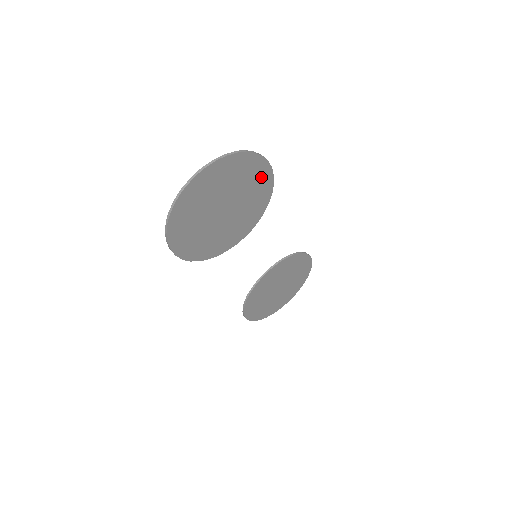
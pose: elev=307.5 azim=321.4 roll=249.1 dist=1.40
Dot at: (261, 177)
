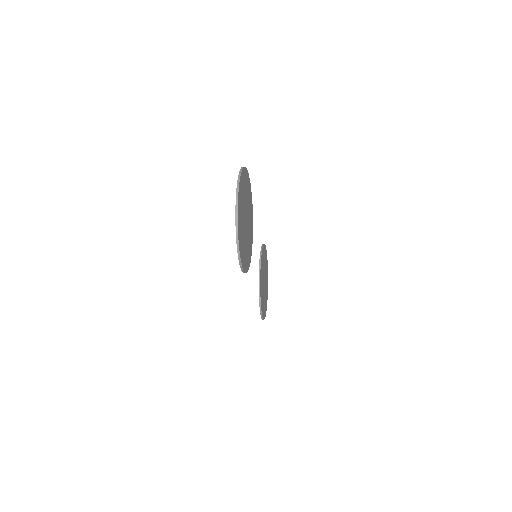
Dot at: (248, 186)
